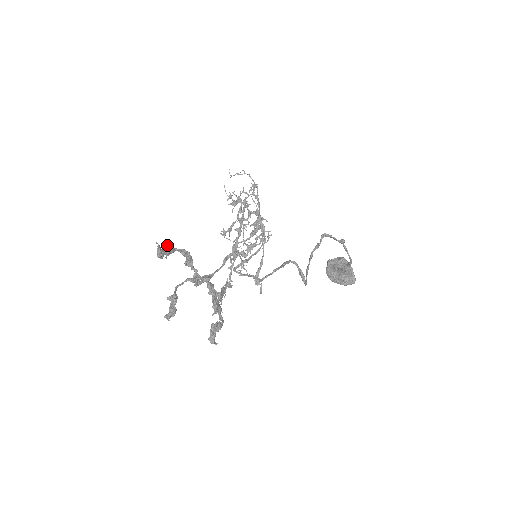
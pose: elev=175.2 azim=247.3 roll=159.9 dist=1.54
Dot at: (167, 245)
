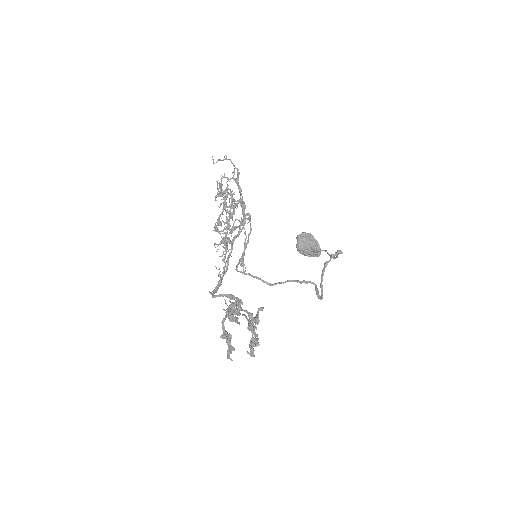
Dot at: occluded
